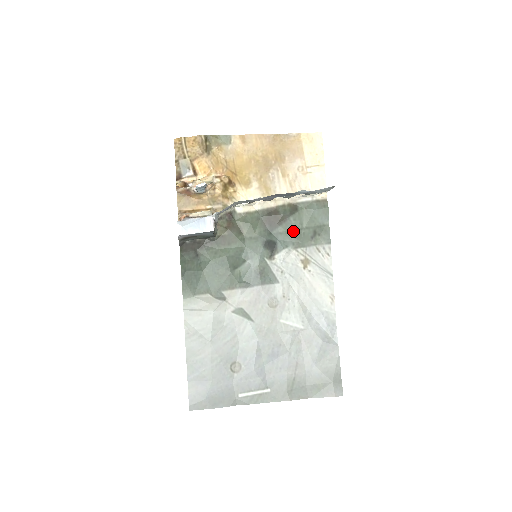
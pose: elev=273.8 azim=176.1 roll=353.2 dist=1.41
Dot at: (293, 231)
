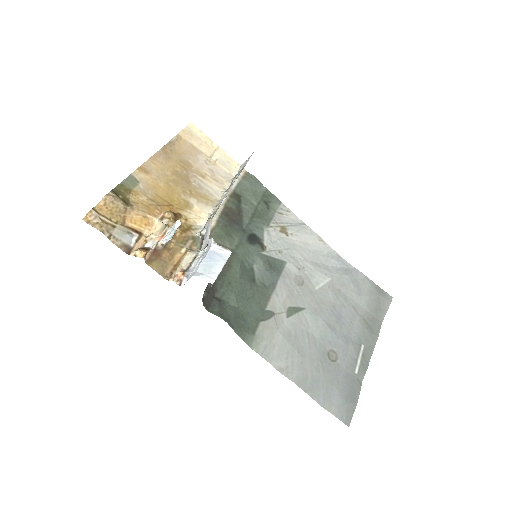
Dot at: (254, 214)
